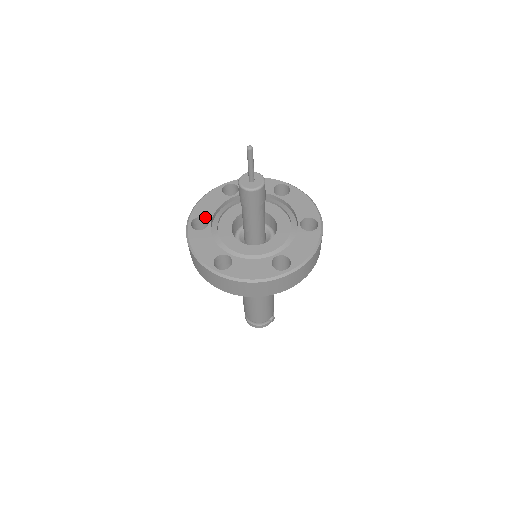
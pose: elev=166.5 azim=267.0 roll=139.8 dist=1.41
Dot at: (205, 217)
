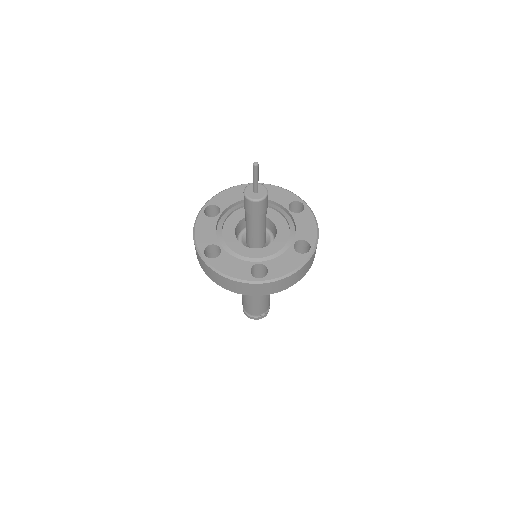
Dot at: (219, 207)
